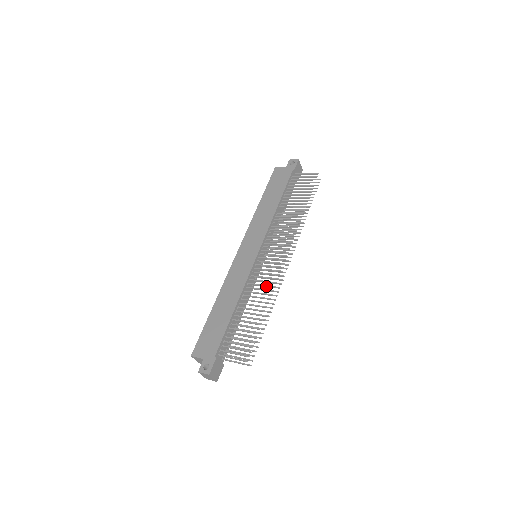
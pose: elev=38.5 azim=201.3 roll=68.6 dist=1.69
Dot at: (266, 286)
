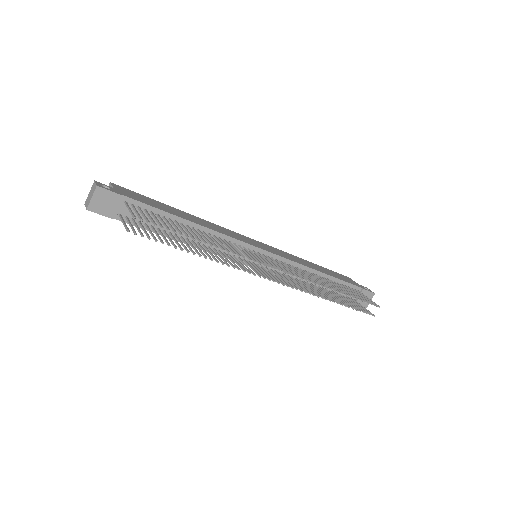
Dot at: (235, 250)
